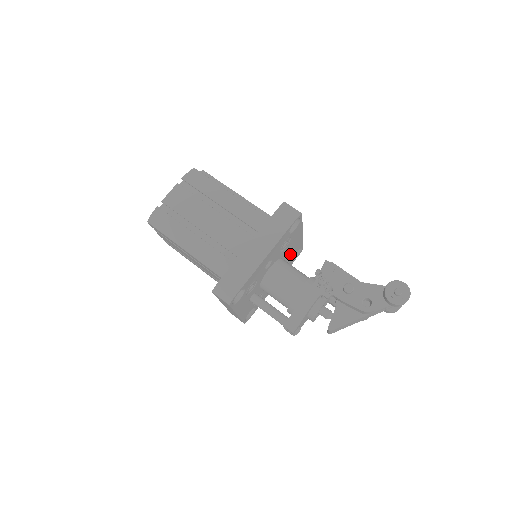
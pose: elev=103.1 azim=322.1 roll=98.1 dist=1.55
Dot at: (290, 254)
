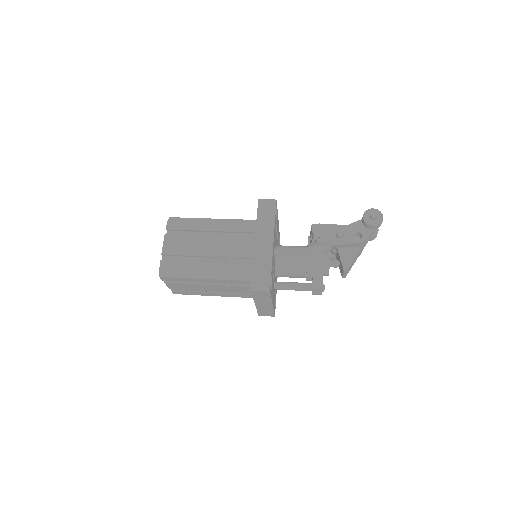
Dot at: occluded
